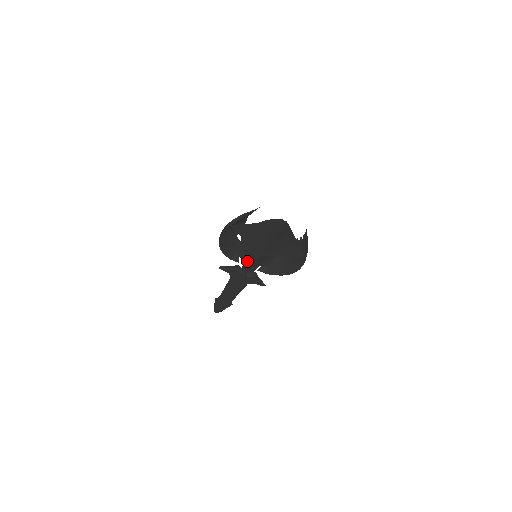
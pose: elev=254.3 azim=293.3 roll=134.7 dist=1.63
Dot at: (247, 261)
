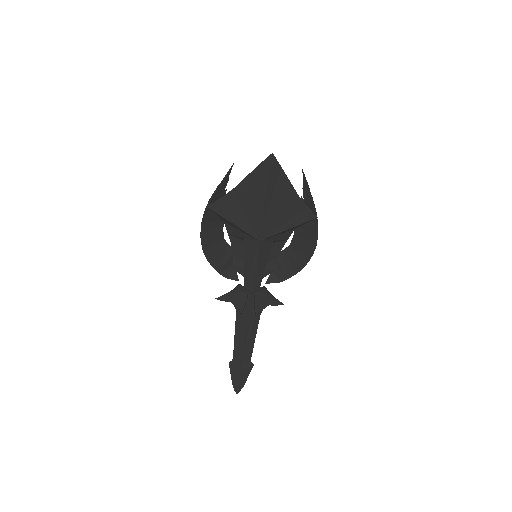
Dot at: (247, 267)
